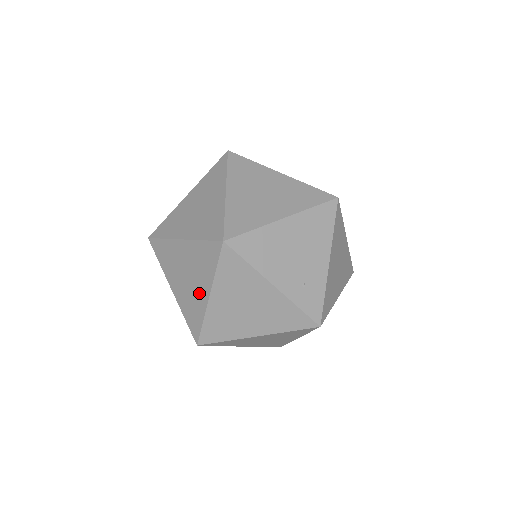
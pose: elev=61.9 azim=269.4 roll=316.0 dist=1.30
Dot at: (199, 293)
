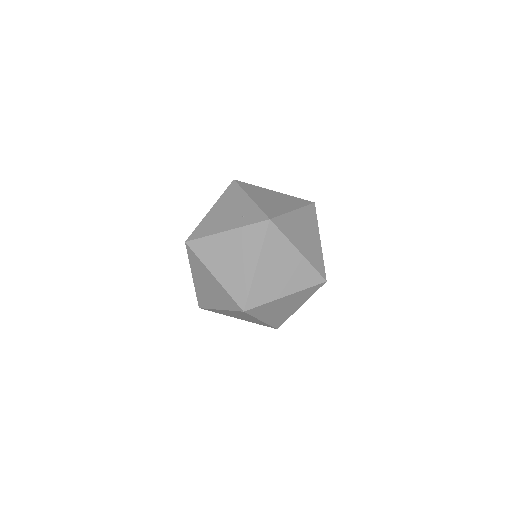
Dot at: (214, 284)
